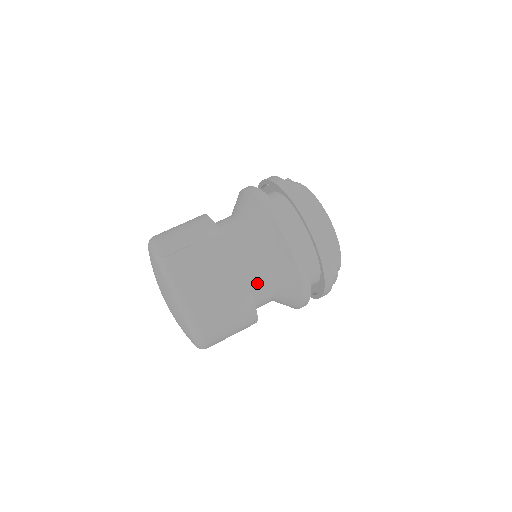
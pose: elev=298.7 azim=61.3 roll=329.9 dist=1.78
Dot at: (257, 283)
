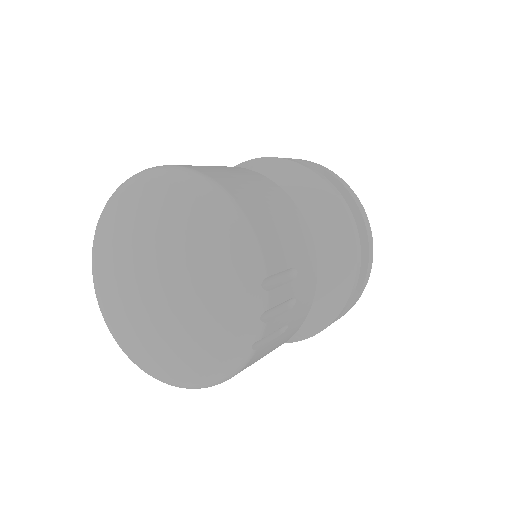
Dot at: occluded
